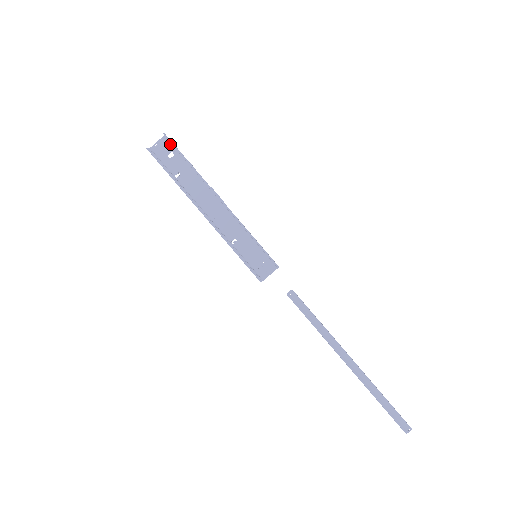
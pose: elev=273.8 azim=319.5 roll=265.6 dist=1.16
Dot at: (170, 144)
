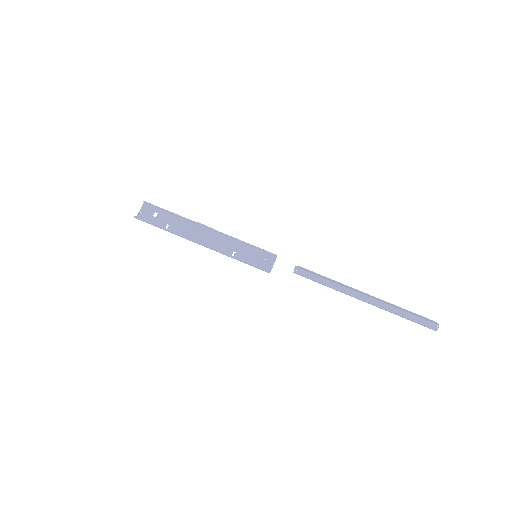
Dot at: (151, 207)
